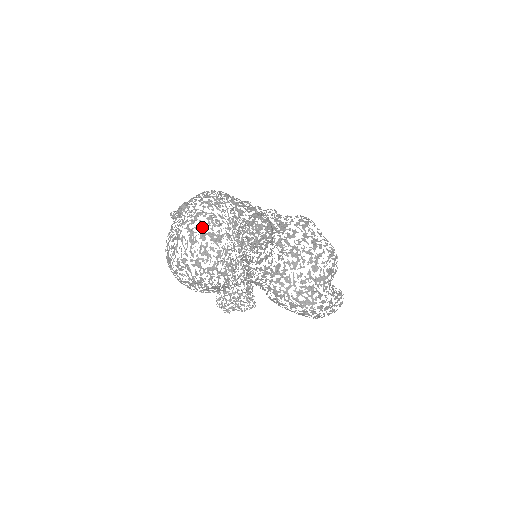
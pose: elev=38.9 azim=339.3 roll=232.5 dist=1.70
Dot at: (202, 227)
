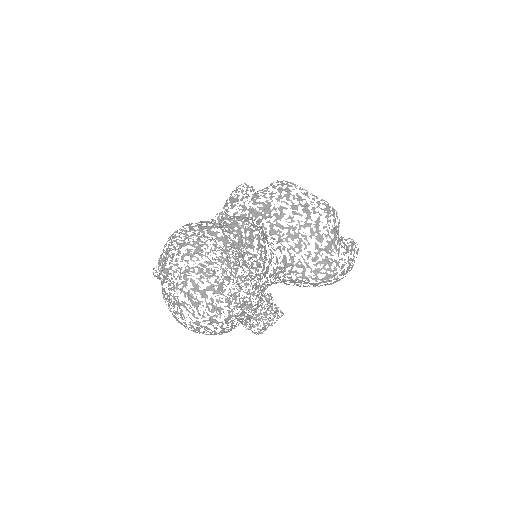
Dot at: (197, 285)
